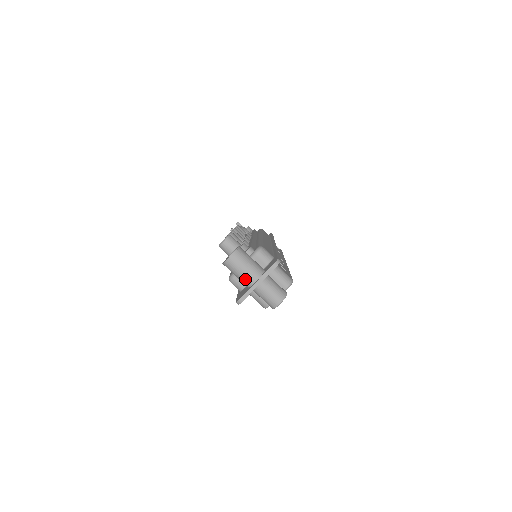
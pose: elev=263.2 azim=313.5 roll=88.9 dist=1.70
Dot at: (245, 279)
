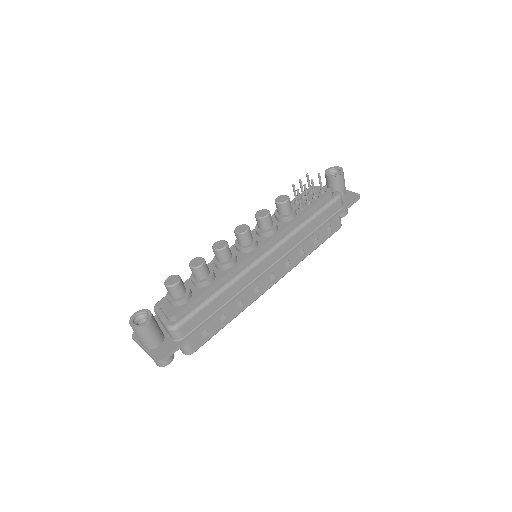
Dot at: occluded
